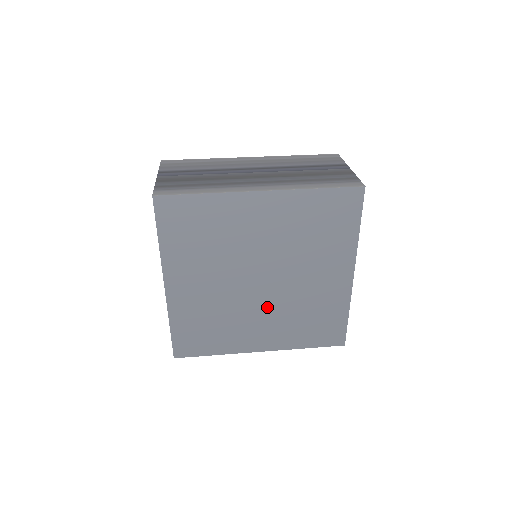
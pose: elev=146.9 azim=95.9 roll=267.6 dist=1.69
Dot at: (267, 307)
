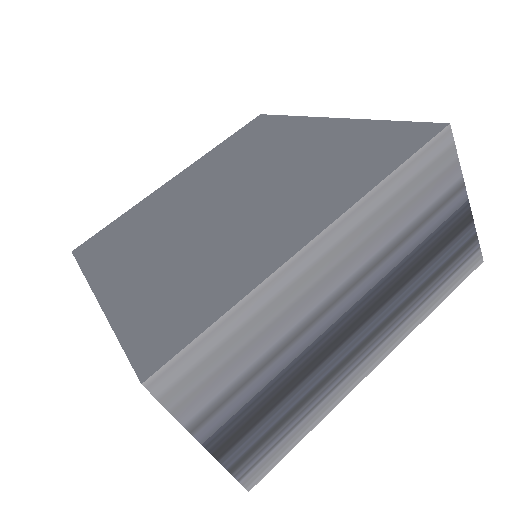
Dot at: occluded
